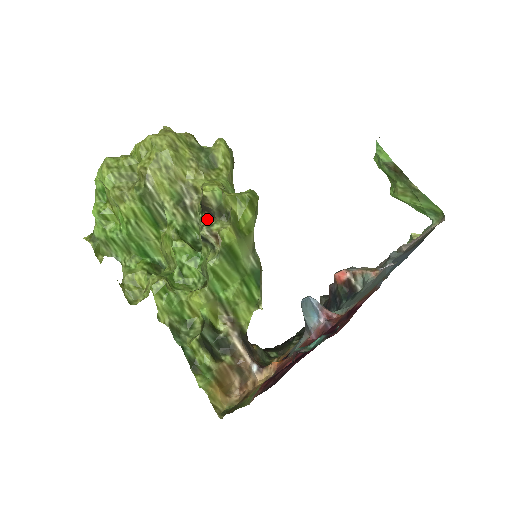
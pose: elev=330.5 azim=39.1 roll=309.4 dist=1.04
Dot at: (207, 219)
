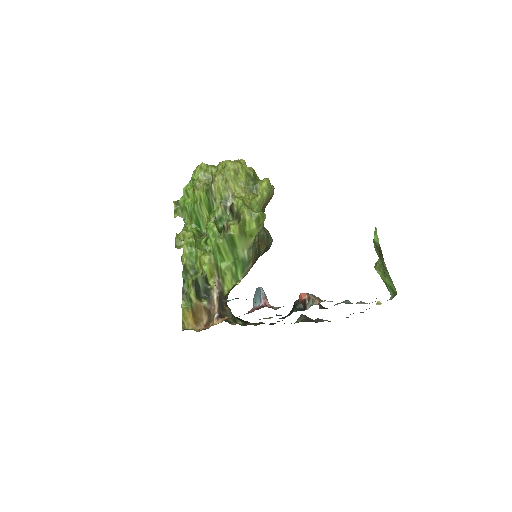
Dot at: (231, 217)
